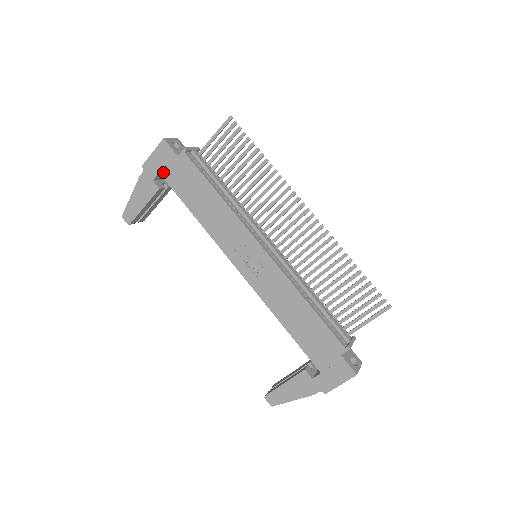
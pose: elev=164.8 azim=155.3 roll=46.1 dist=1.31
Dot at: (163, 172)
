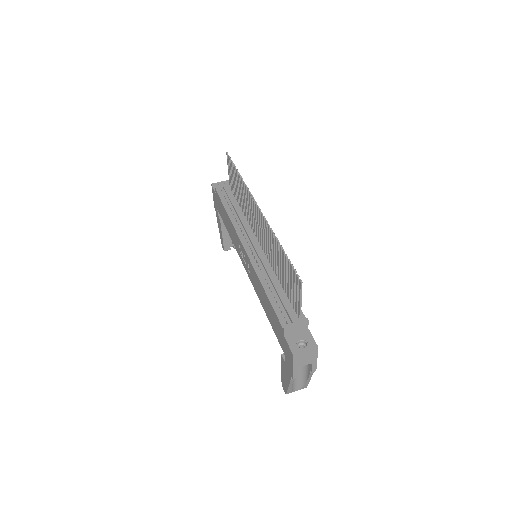
Dot at: (217, 207)
